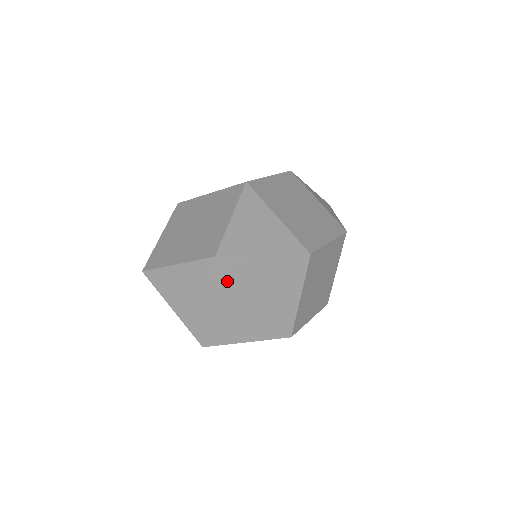
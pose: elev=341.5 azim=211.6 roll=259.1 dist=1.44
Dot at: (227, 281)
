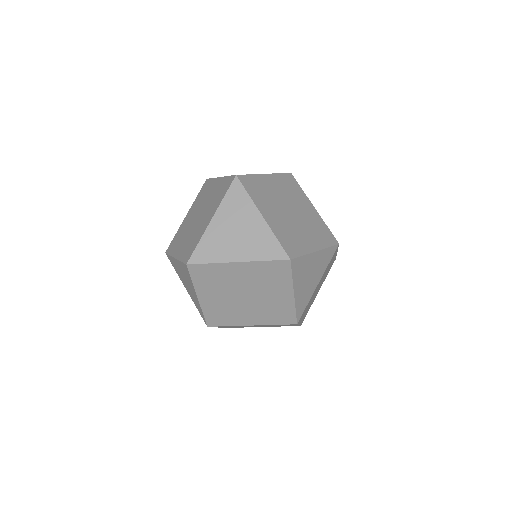
Dot at: (259, 195)
